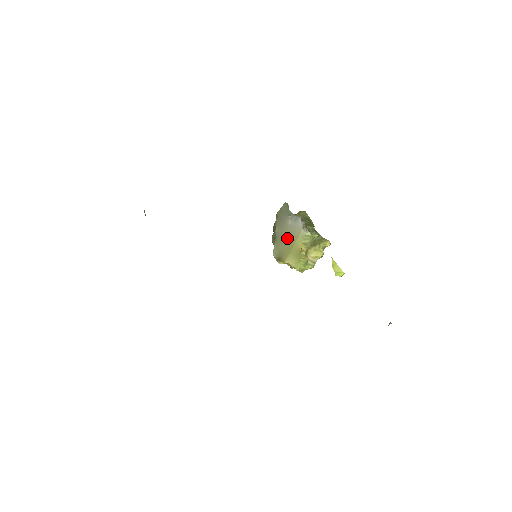
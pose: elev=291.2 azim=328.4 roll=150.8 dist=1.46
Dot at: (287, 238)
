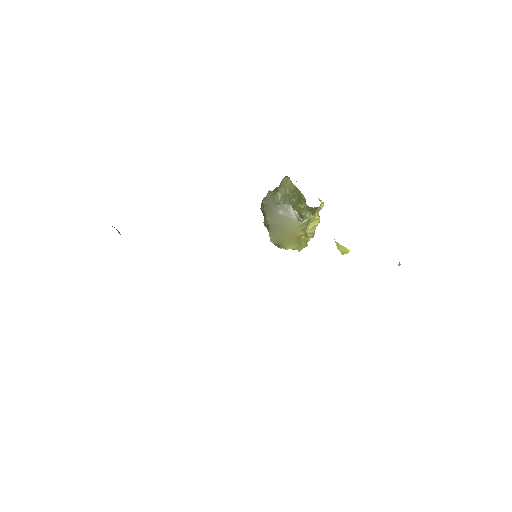
Dot at: (282, 228)
